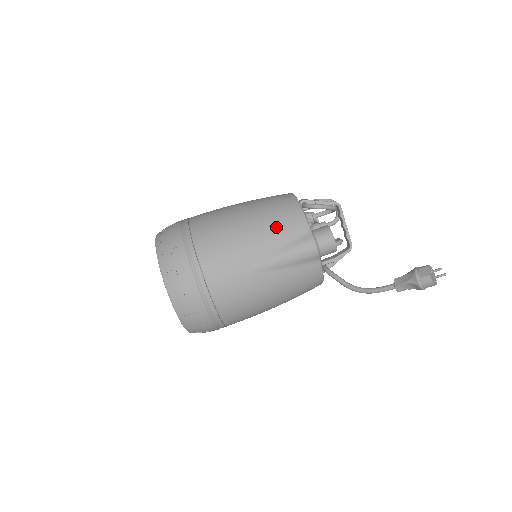
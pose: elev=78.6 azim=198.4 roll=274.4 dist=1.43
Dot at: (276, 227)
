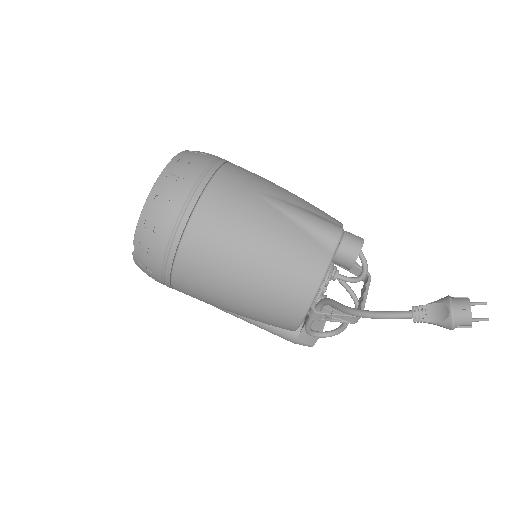
Dot at: (312, 205)
